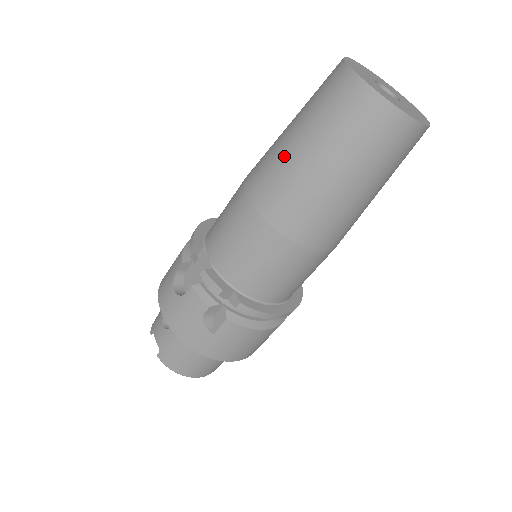
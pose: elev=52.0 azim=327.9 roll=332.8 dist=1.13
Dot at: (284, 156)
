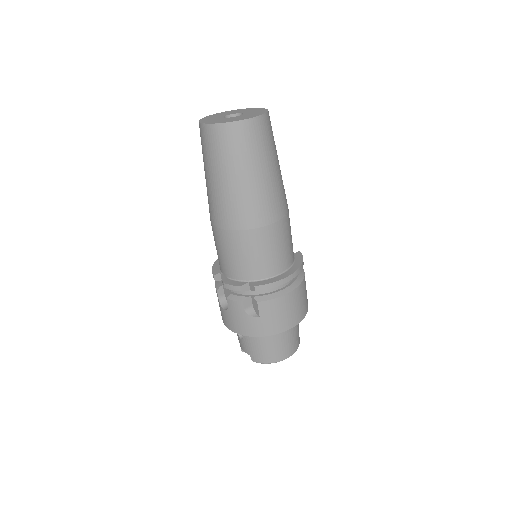
Dot at: (210, 190)
